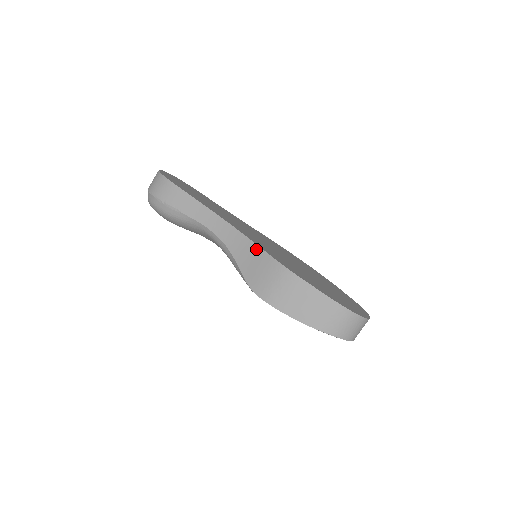
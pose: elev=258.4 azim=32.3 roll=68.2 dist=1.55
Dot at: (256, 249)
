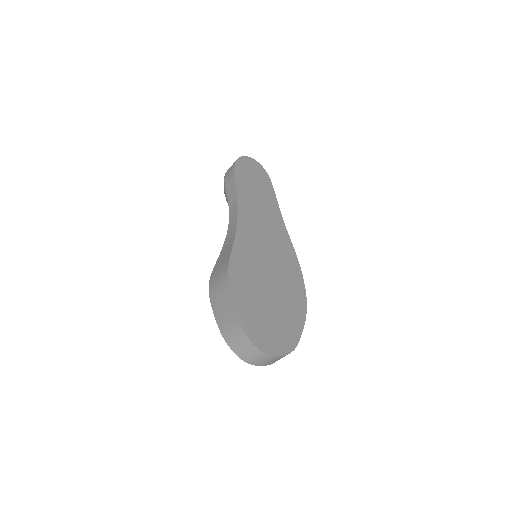
Dot at: (231, 245)
